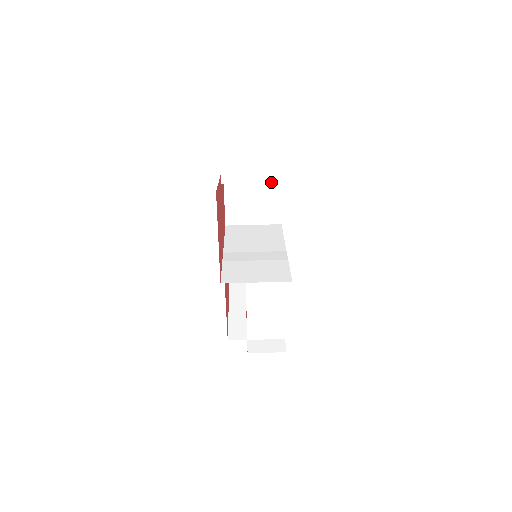
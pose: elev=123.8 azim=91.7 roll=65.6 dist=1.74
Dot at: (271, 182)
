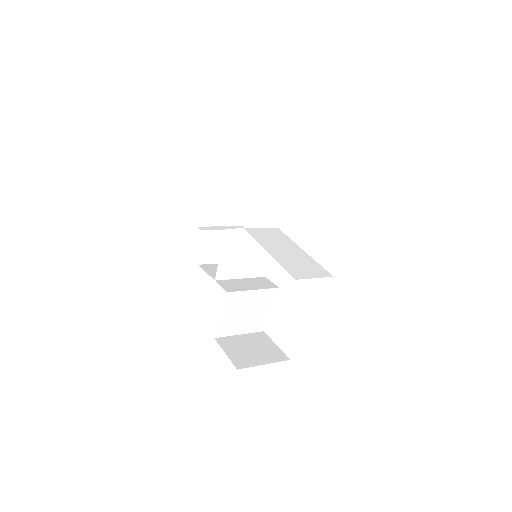
Dot at: occluded
